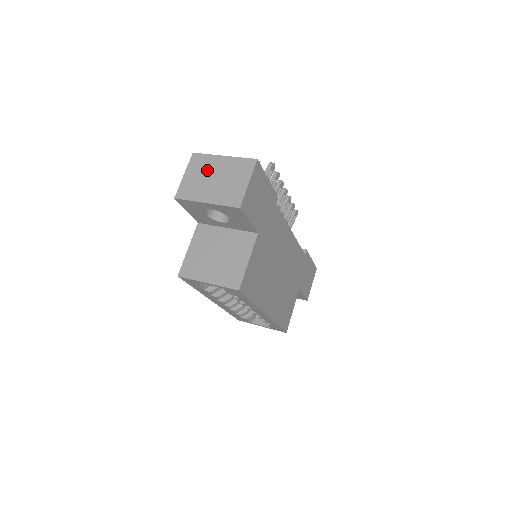
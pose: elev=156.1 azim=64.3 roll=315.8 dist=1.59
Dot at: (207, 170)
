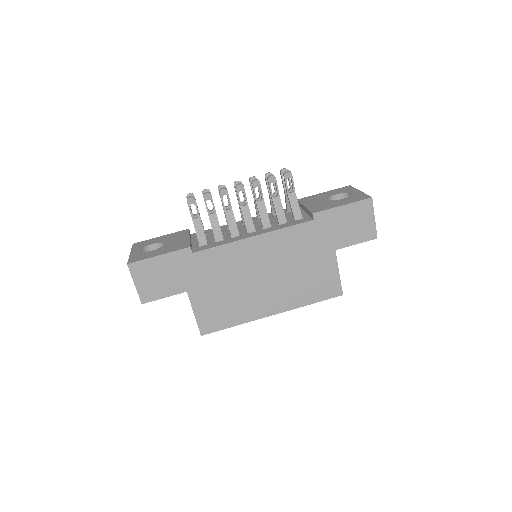
Dot at: occluded
